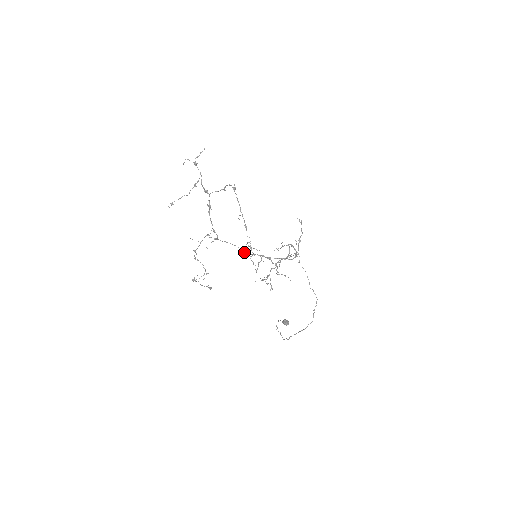
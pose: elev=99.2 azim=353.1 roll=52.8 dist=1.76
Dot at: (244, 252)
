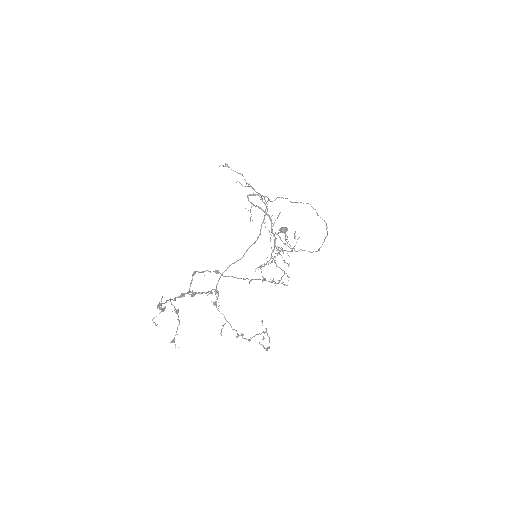
Dot at: occluded
